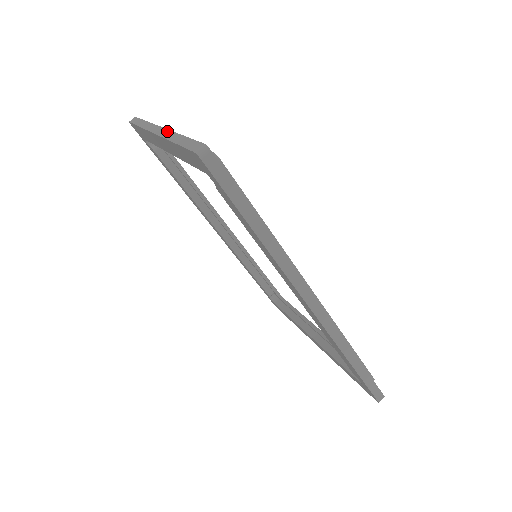
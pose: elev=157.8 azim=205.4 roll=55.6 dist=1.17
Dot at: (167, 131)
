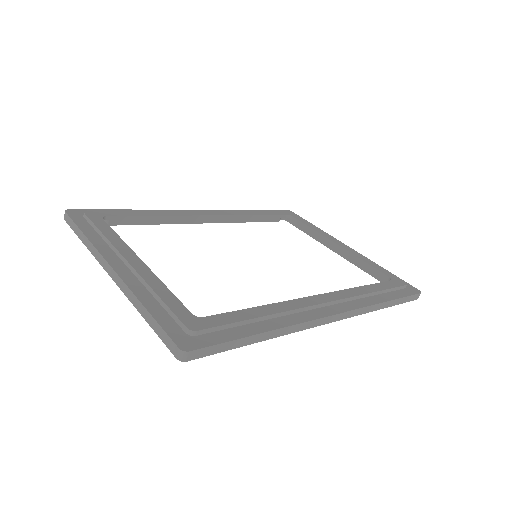
Dot at: (123, 285)
